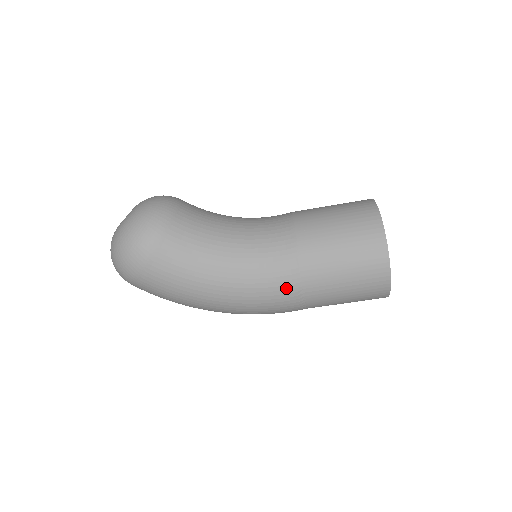
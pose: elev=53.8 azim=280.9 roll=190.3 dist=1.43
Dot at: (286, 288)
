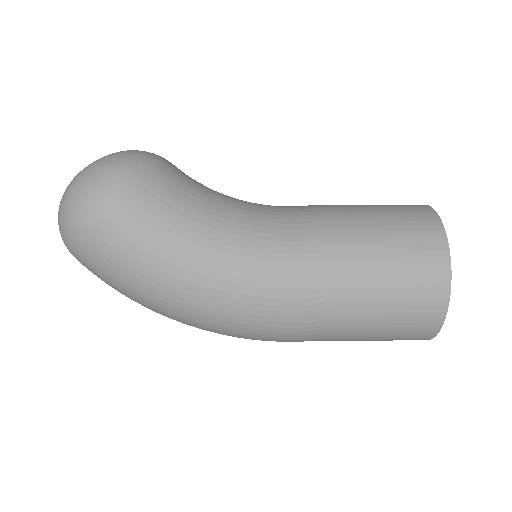
Dot at: (299, 274)
